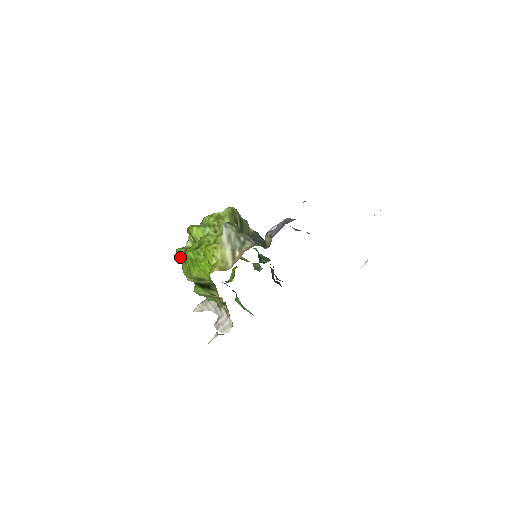
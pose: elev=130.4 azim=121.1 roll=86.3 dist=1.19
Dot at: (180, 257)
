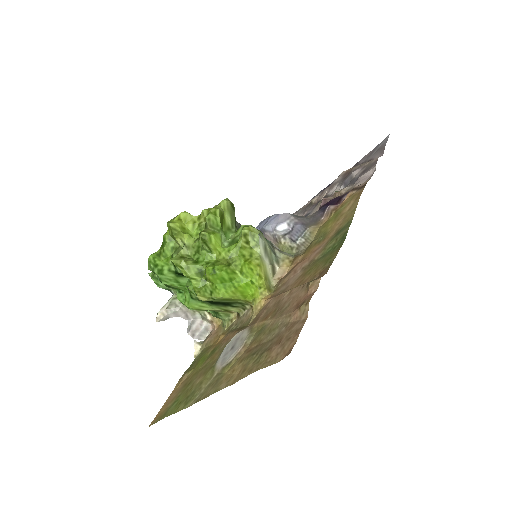
Dot at: (189, 273)
